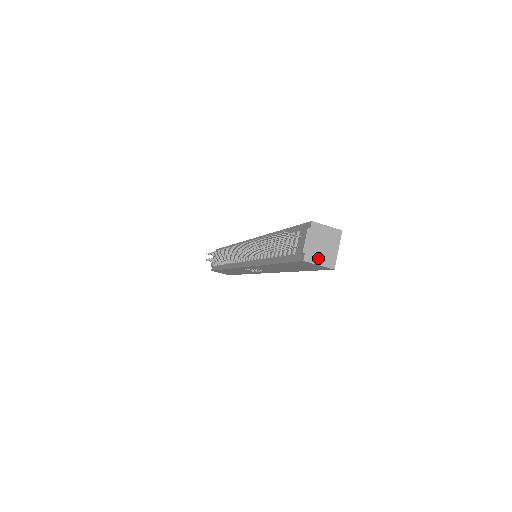
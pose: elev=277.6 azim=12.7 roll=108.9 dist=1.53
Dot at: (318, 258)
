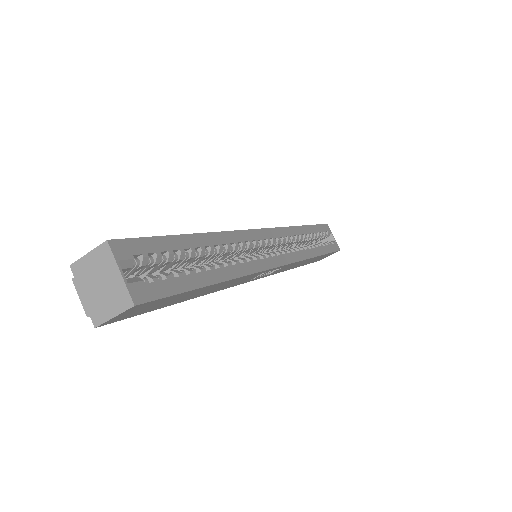
Dot at: (107, 308)
